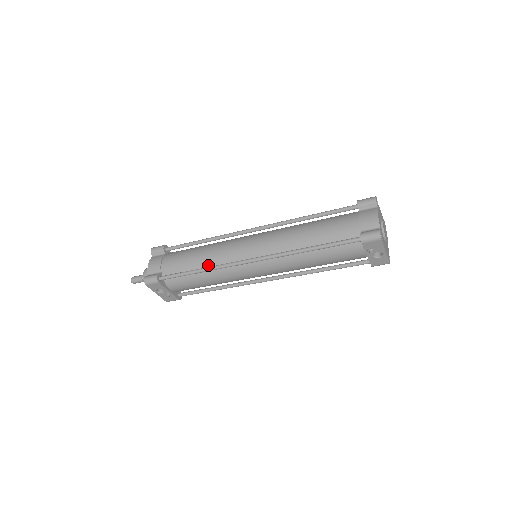
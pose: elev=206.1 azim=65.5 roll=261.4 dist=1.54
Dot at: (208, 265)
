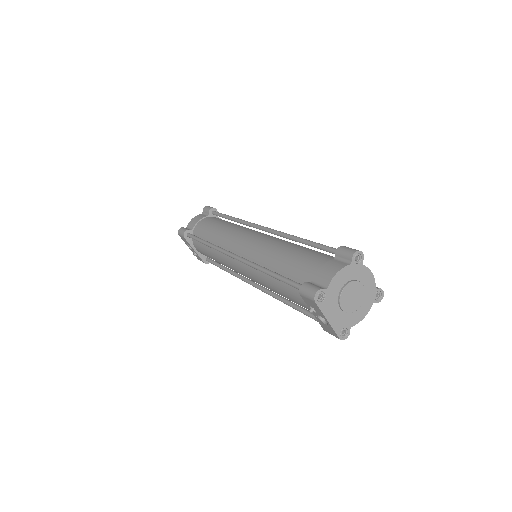
Dot at: (215, 242)
